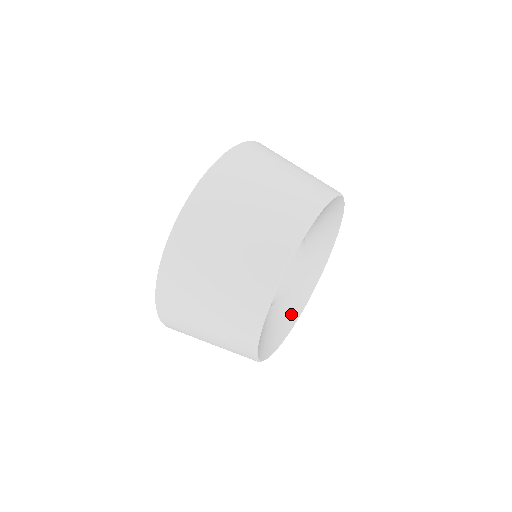
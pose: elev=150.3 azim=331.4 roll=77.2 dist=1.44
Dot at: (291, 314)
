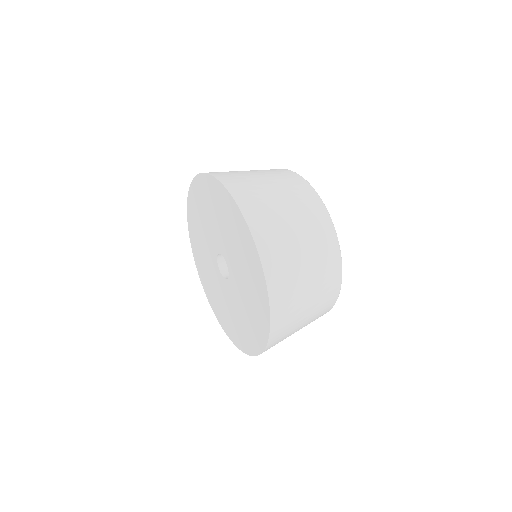
Dot at: occluded
